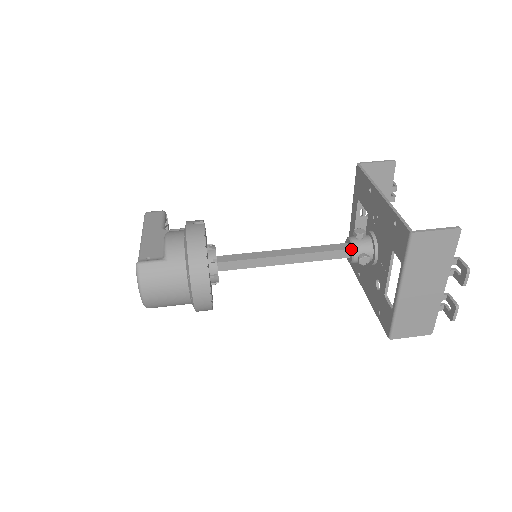
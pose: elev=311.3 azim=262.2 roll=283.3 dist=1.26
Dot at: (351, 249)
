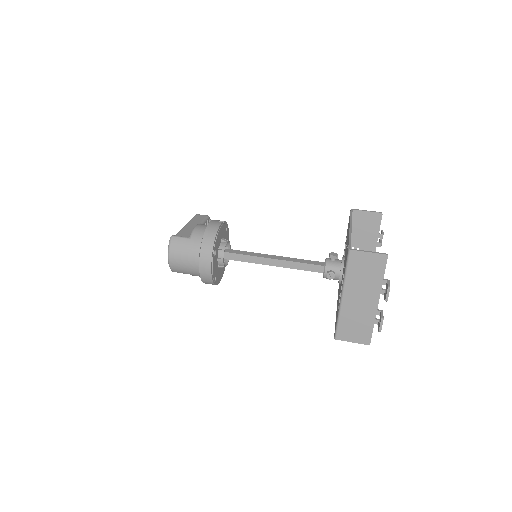
Dot at: (324, 266)
